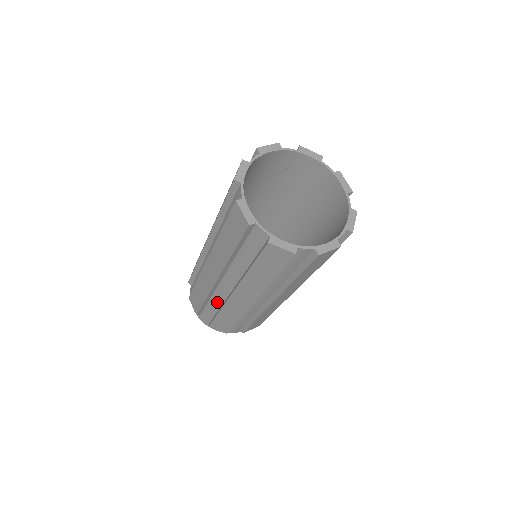
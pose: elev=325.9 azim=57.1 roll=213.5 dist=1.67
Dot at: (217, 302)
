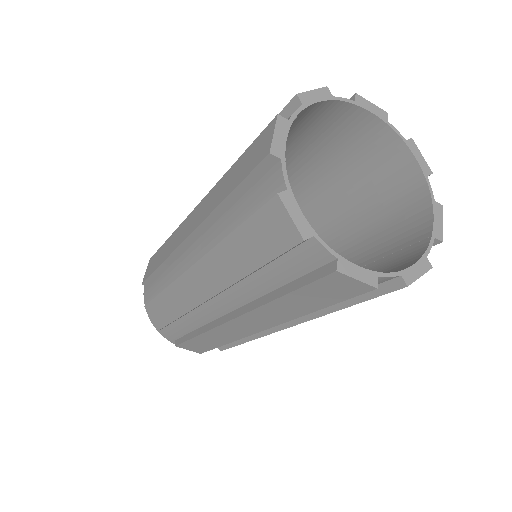
Dot at: occluded
